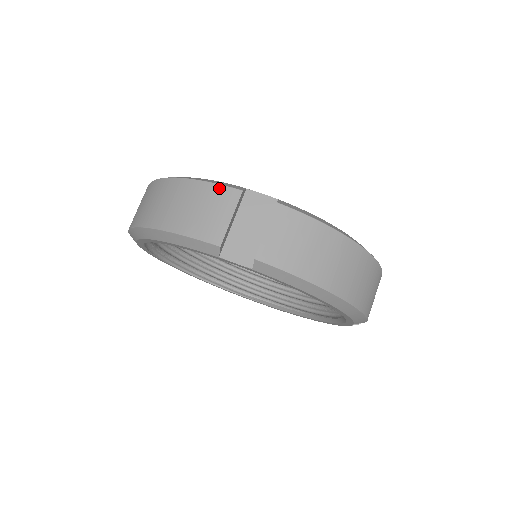
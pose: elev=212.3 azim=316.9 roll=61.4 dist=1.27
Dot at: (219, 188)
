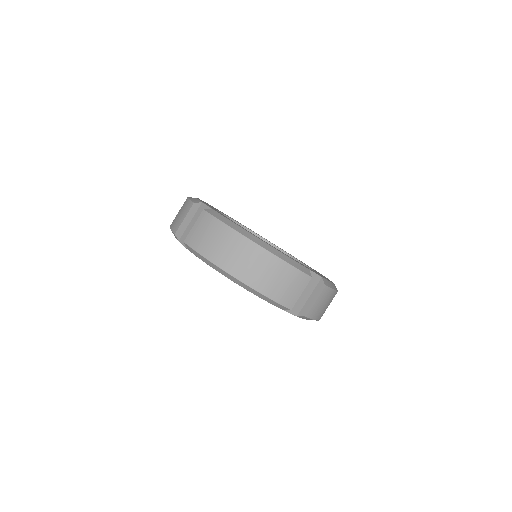
Dot at: (300, 273)
